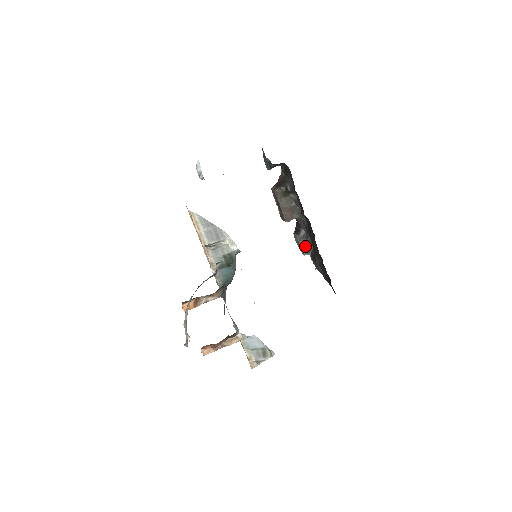
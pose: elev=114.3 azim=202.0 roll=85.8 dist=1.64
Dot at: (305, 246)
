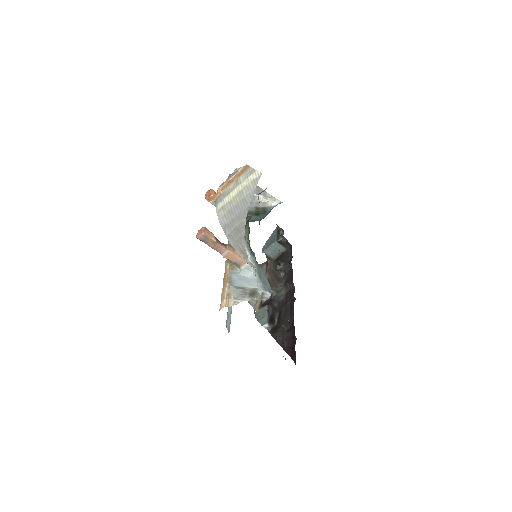
Dot at: (270, 317)
